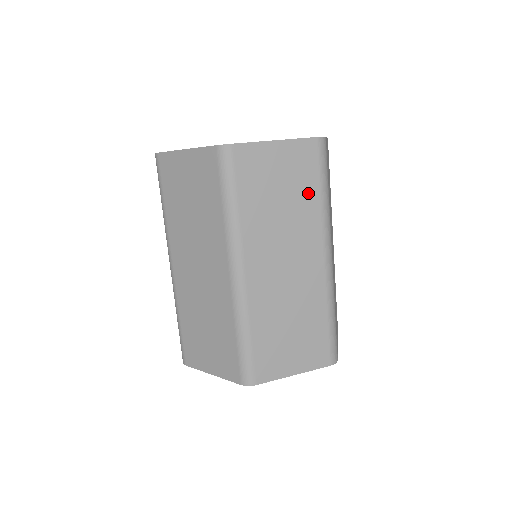
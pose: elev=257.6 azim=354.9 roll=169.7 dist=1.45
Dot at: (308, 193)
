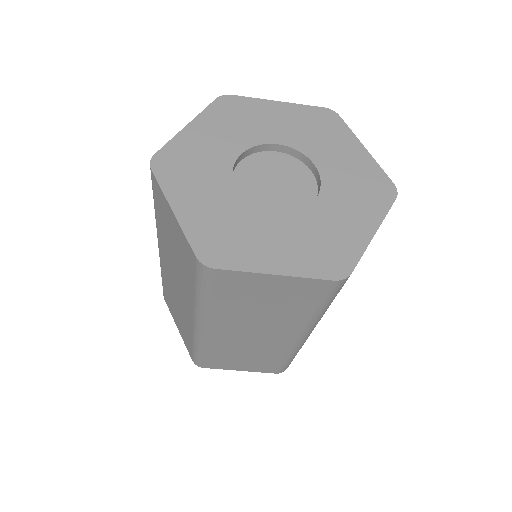
Dot at: (300, 308)
